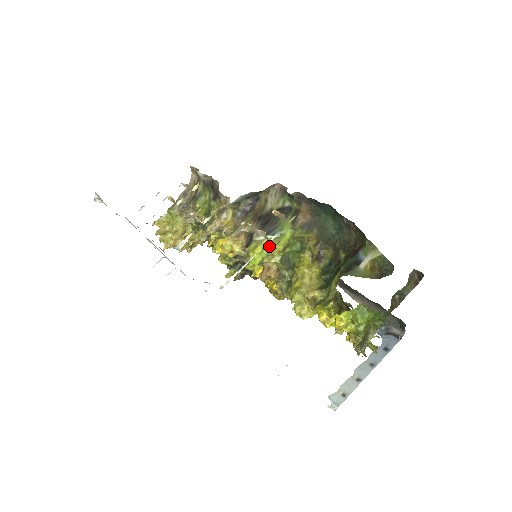
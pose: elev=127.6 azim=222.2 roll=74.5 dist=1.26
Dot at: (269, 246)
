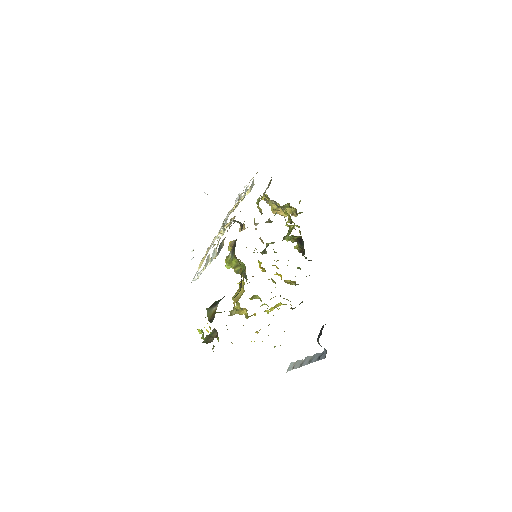
Dot at: (228, 262)
